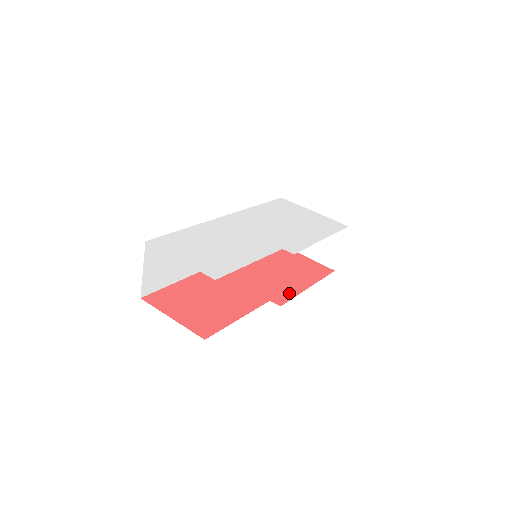
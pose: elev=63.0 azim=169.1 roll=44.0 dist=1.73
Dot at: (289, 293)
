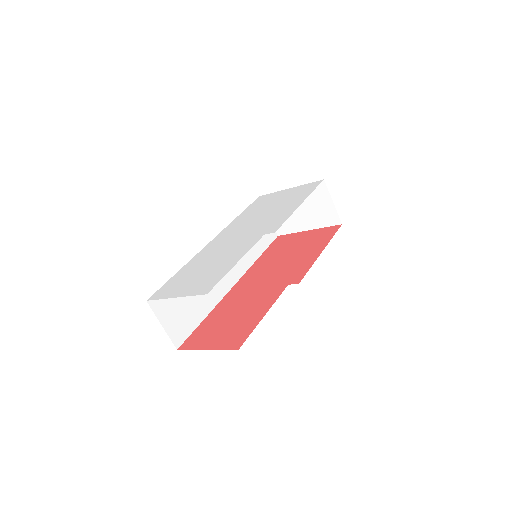
Dot at: (304, 268)
